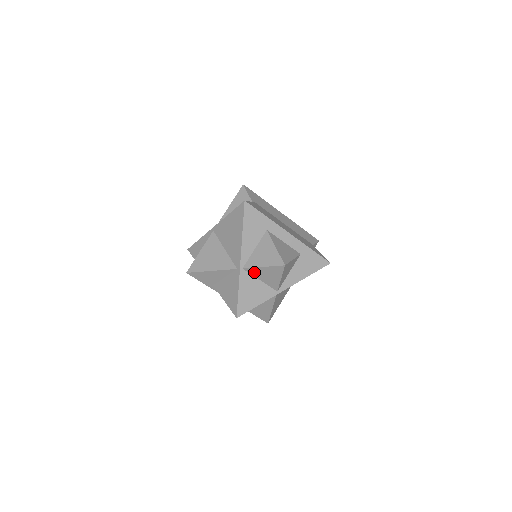
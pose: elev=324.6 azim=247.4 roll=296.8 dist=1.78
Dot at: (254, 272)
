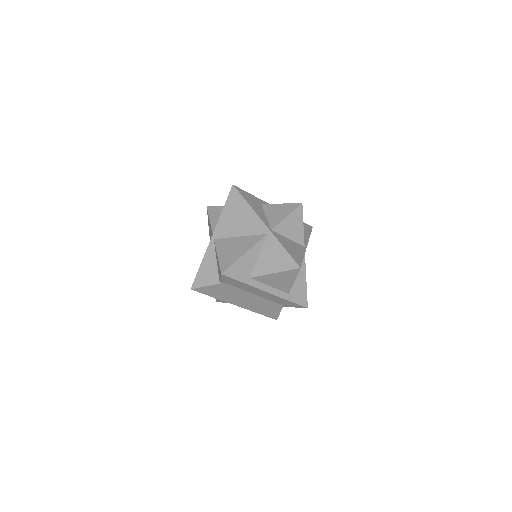
Dot at: (281, 229)
